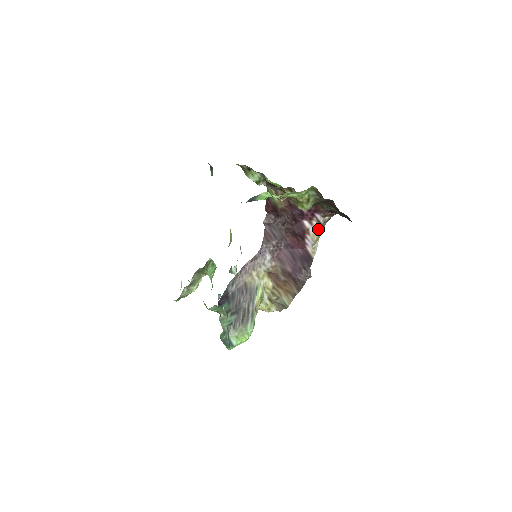
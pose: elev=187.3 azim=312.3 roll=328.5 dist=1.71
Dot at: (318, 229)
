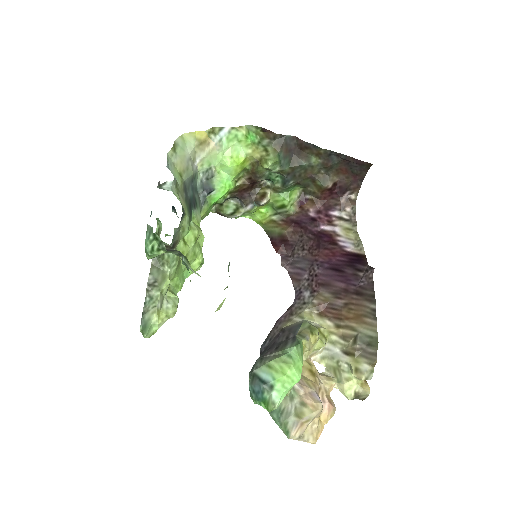
Dot at: (348, 226)
